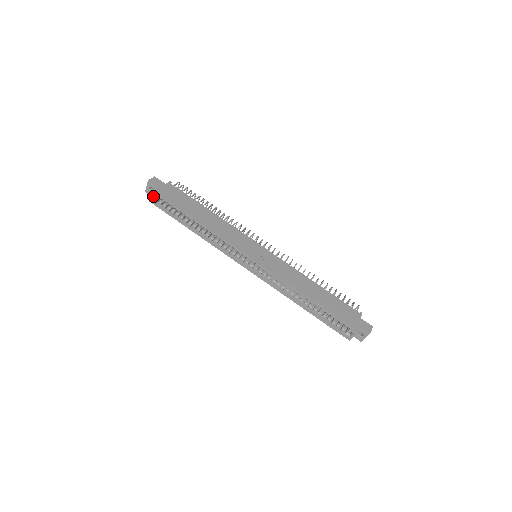
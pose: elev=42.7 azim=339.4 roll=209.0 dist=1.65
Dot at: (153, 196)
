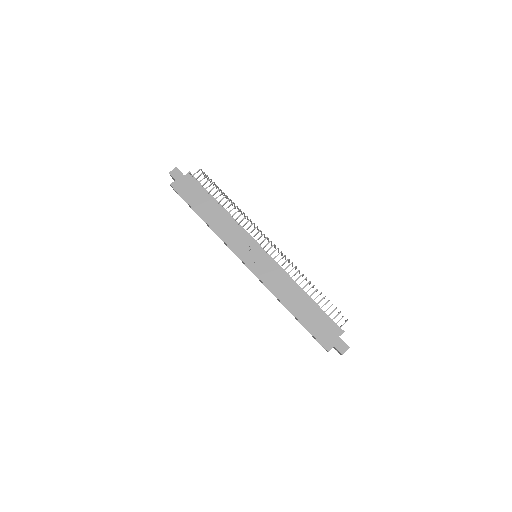
Dot at: occluded
